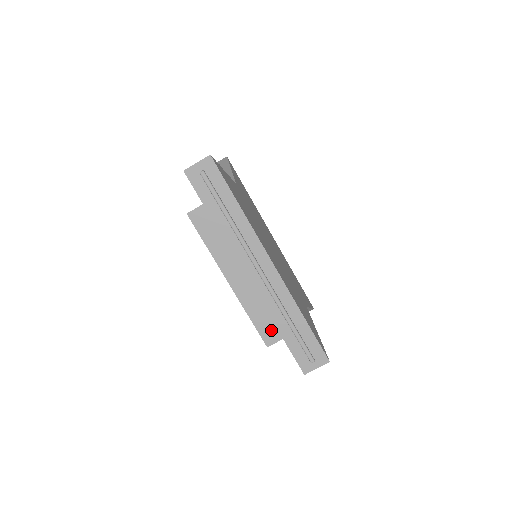
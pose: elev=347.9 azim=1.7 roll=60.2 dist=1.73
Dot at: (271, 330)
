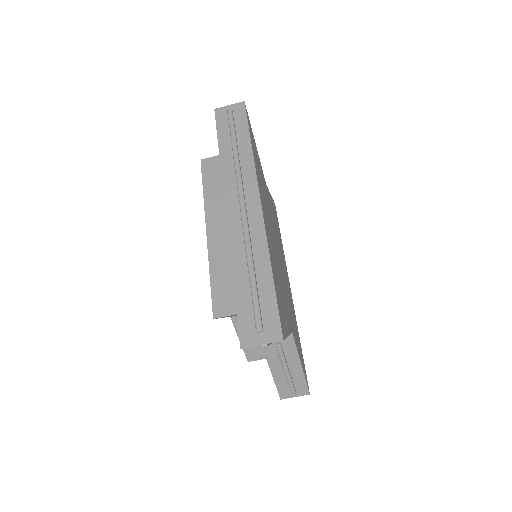
Dot at: (228, 298)
